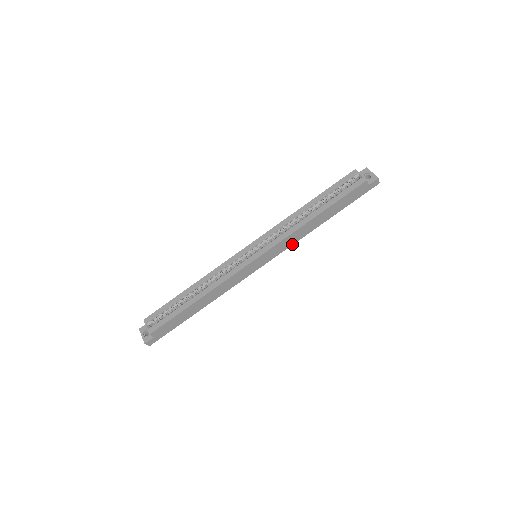
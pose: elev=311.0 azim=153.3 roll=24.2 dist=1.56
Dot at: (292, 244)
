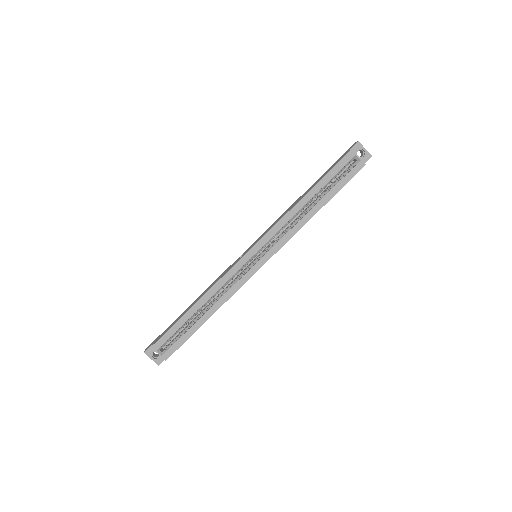
Dot at: occluded
